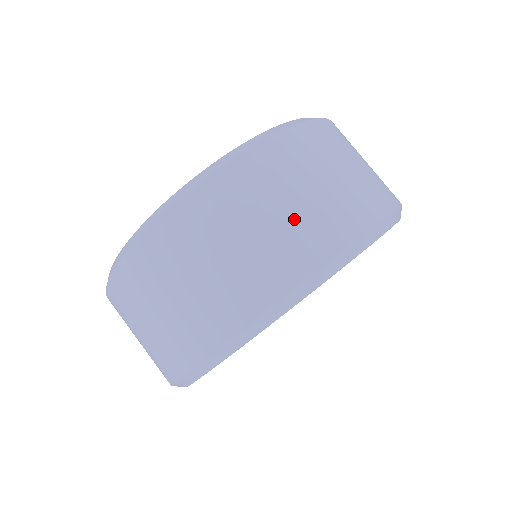
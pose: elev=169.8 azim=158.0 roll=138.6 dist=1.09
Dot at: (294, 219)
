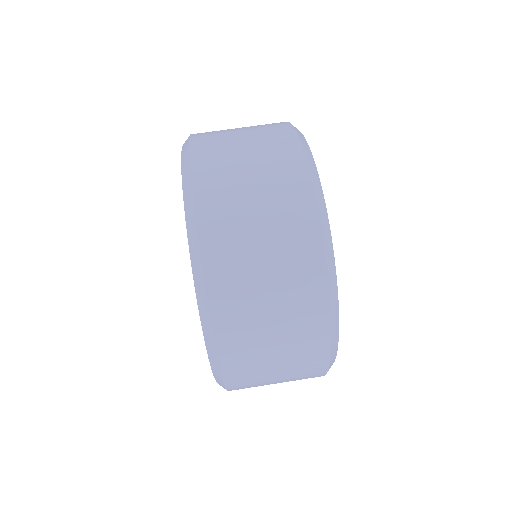
Dot at: occluded
